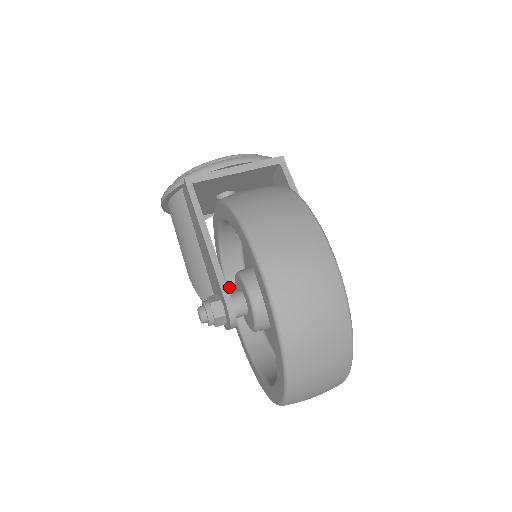
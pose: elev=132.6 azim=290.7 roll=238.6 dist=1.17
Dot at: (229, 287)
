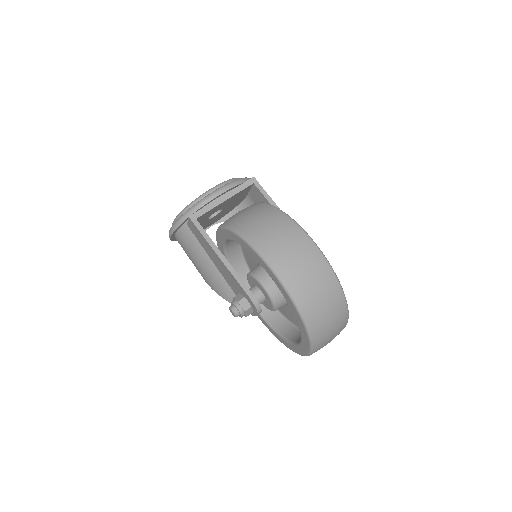
Dot at: occluded
